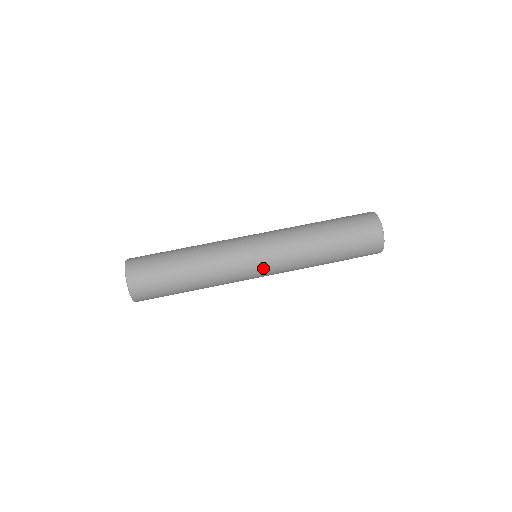
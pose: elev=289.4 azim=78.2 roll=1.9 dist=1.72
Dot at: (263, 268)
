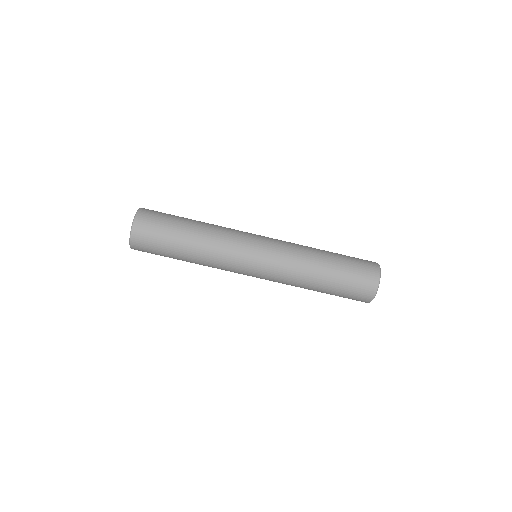
Dot at: (256, 274)
